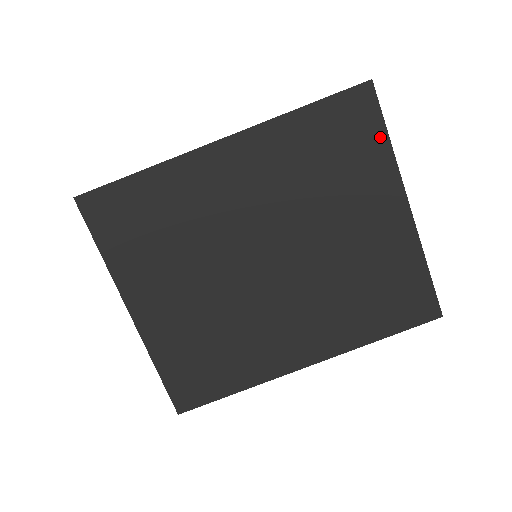
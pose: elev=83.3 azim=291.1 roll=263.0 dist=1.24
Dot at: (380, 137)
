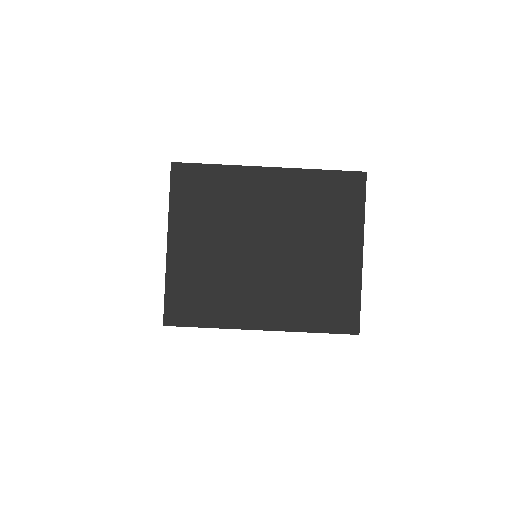
Dot at: (360, 205)
